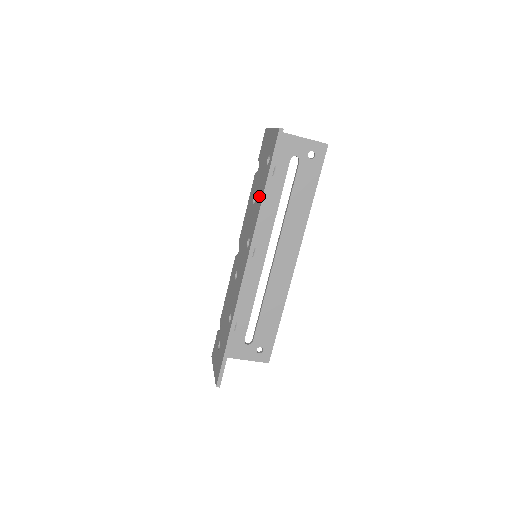
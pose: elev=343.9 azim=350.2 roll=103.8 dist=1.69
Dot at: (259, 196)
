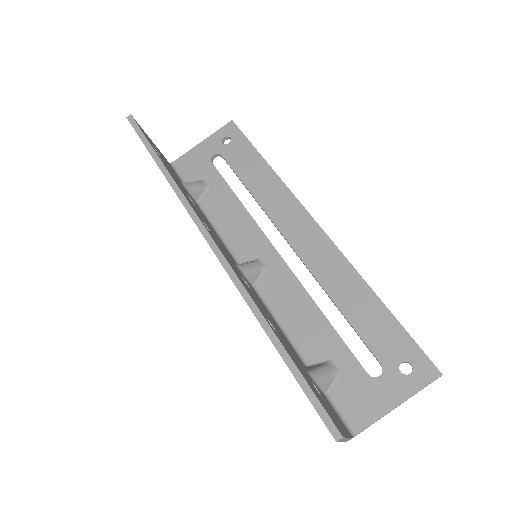
Dot at: occluded
